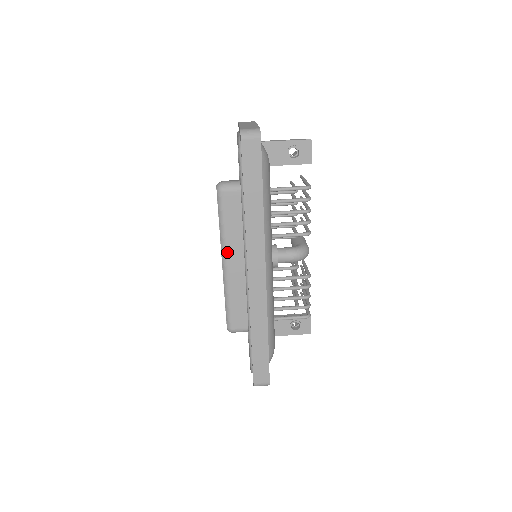
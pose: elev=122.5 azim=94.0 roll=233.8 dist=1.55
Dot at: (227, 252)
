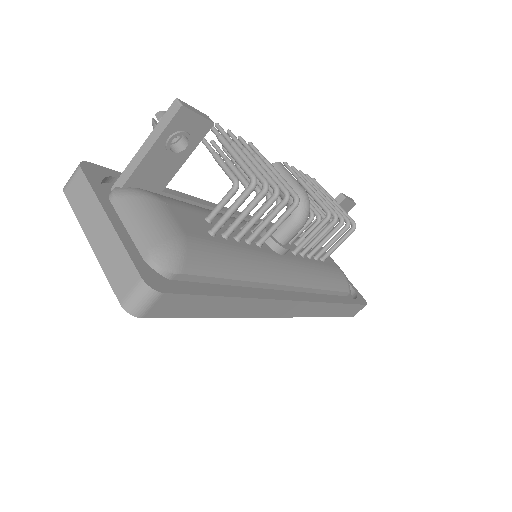
Dot at: occluded
